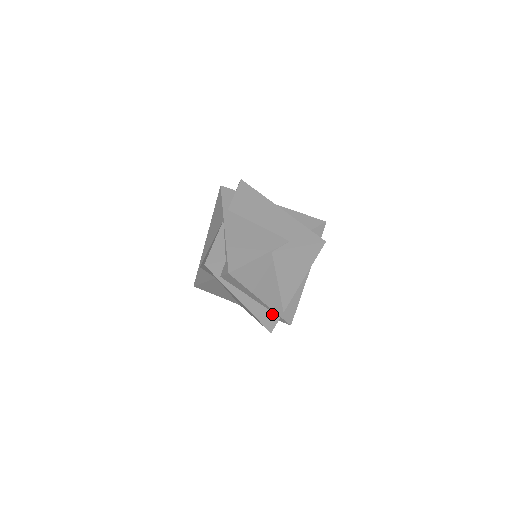
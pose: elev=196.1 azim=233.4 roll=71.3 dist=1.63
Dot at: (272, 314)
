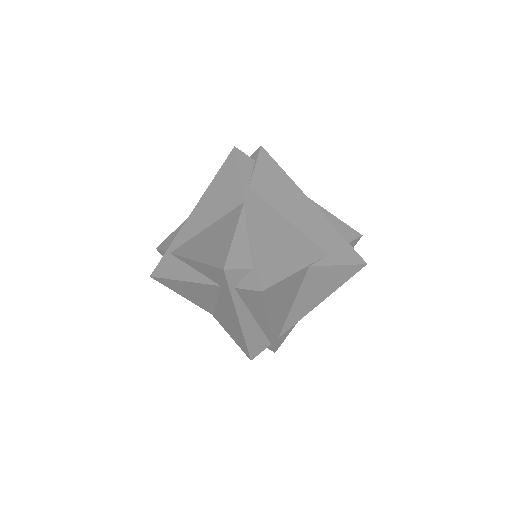
Dot at: (265, 339)
